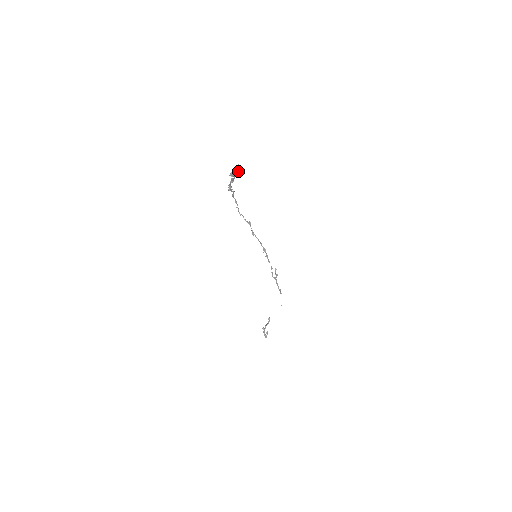
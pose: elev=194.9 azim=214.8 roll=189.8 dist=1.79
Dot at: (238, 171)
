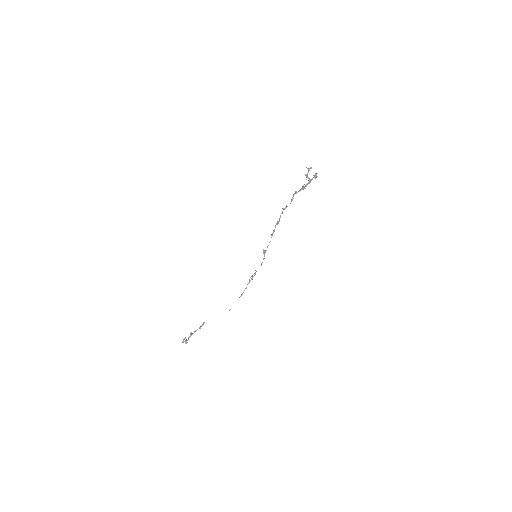
Dot at: occluded
